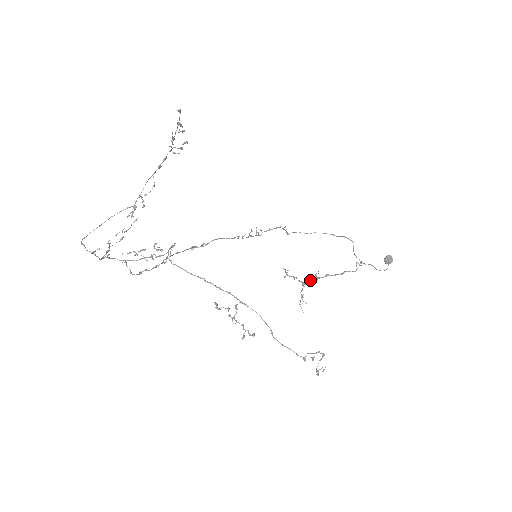
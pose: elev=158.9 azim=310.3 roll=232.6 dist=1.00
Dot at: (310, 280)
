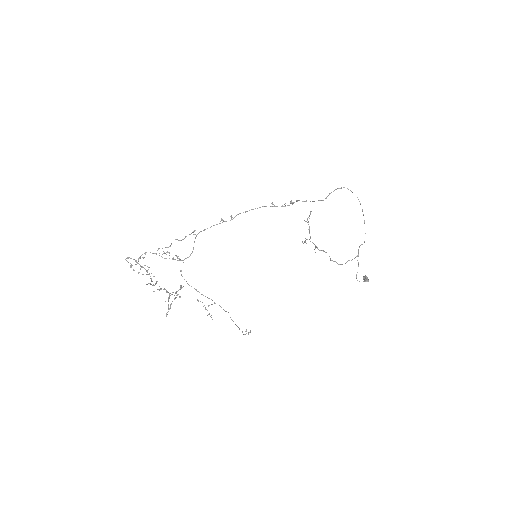
Dot at: (313, 243)
